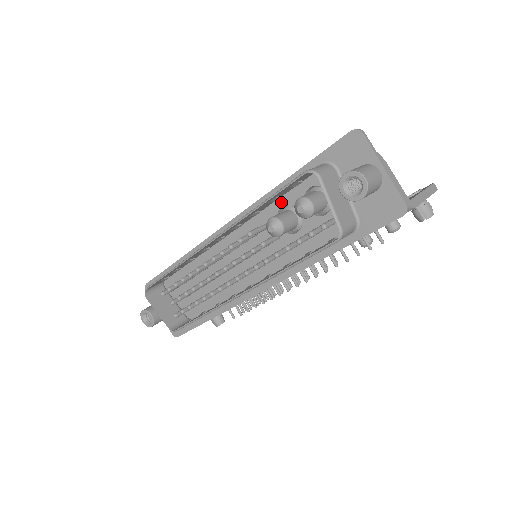
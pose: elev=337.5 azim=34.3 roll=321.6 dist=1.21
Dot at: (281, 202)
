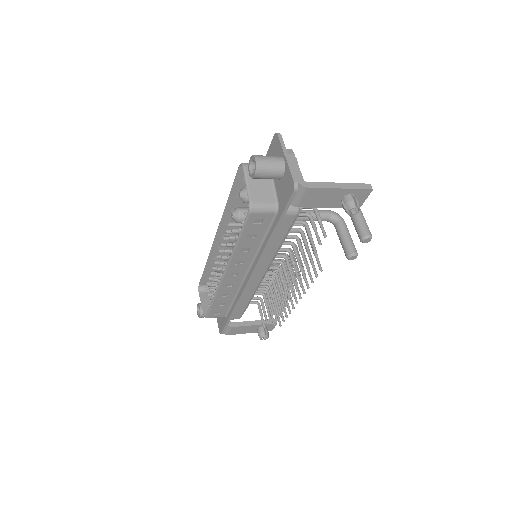
Dot at: occluded
